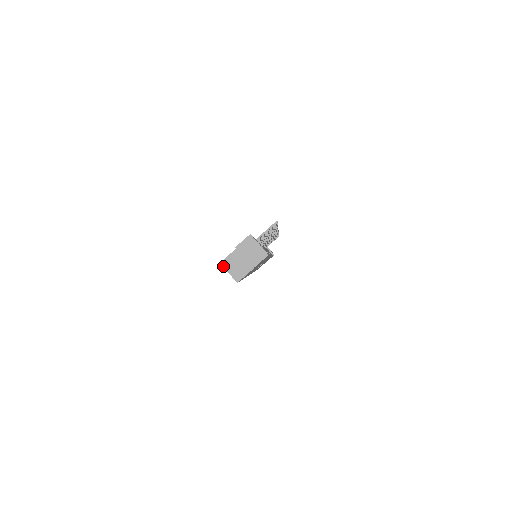
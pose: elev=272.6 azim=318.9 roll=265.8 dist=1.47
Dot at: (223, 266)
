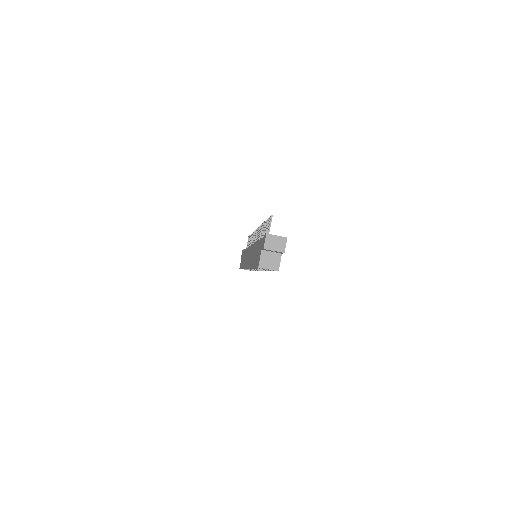
Dot at: occluded
